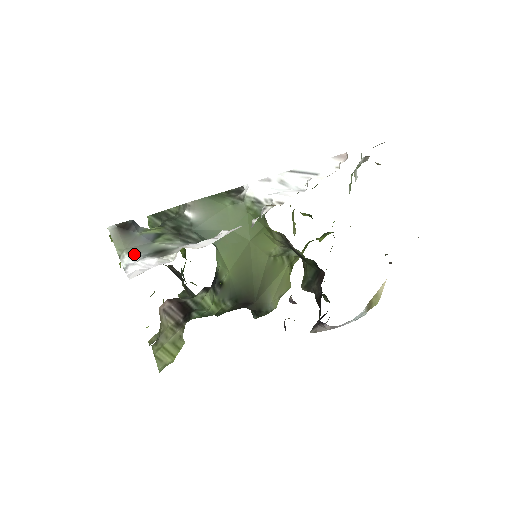
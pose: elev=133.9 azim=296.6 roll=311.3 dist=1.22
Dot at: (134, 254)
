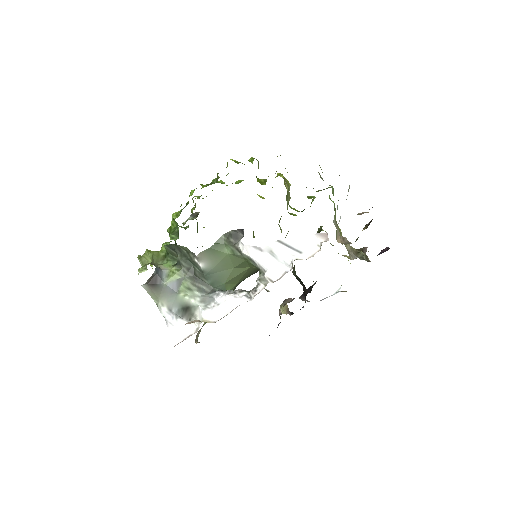
Dot at: (168, 308)
